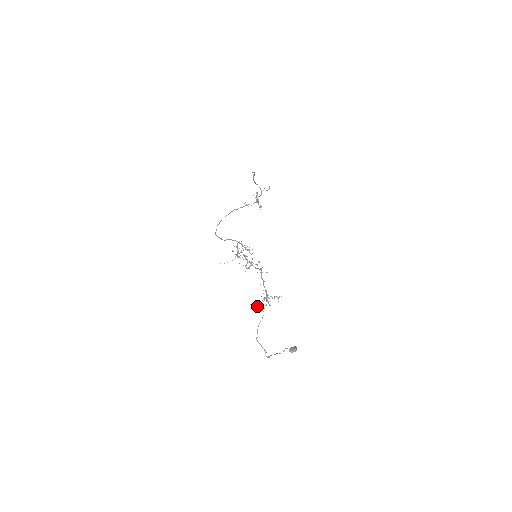
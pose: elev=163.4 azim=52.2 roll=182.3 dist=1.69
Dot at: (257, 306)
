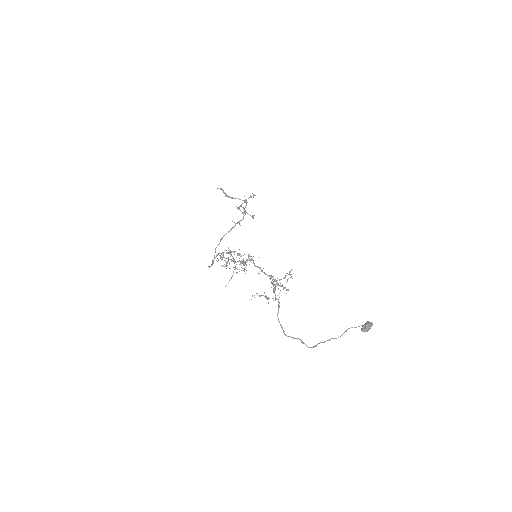
Dot at: (259, 296)
